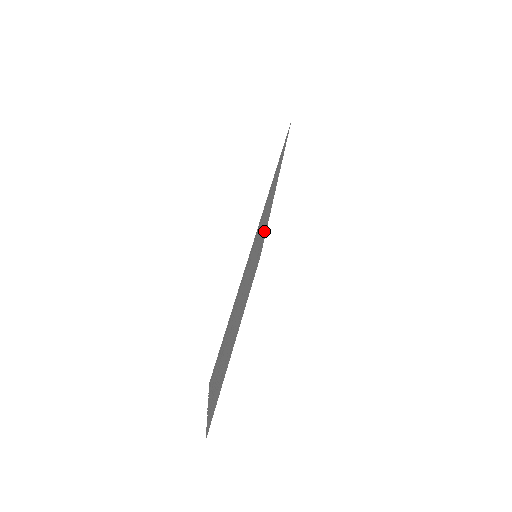
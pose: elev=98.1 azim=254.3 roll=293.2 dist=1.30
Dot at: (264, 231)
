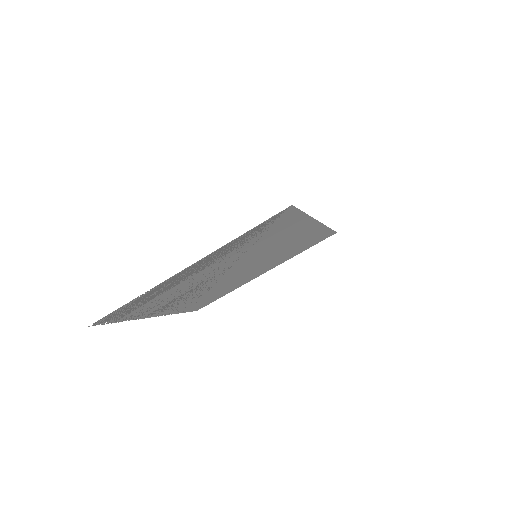
Dot at: (297, 237)
